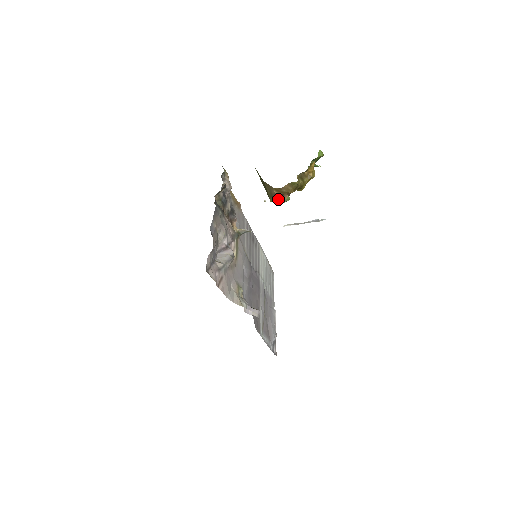
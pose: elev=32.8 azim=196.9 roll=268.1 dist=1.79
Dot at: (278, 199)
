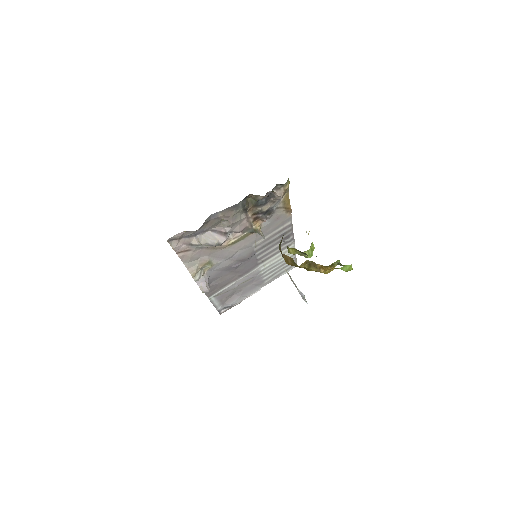
Dot at: (292, 250)
